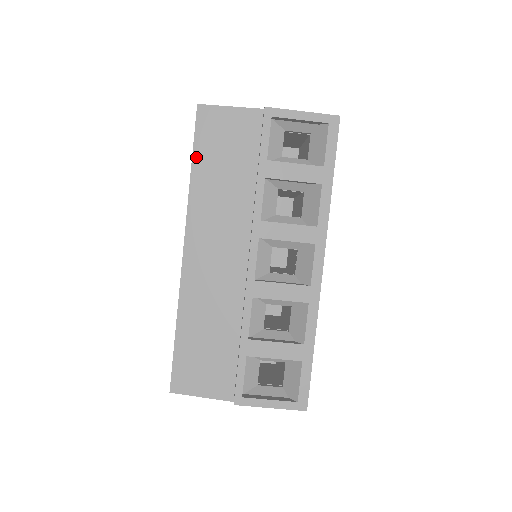
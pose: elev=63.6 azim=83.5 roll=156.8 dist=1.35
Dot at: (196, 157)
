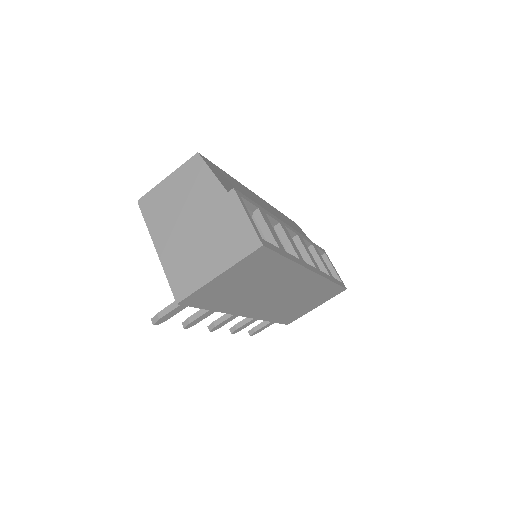
Dot at: (286, 217)
